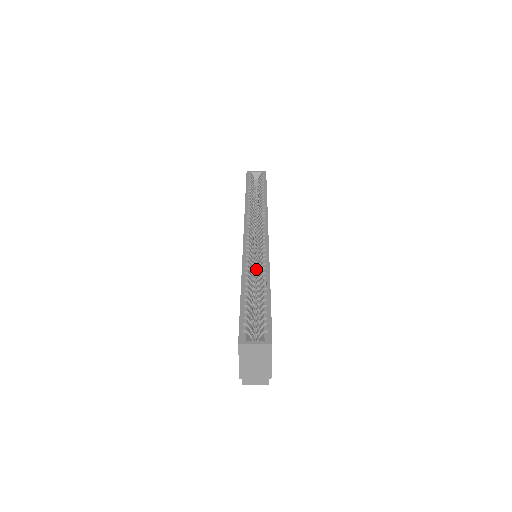
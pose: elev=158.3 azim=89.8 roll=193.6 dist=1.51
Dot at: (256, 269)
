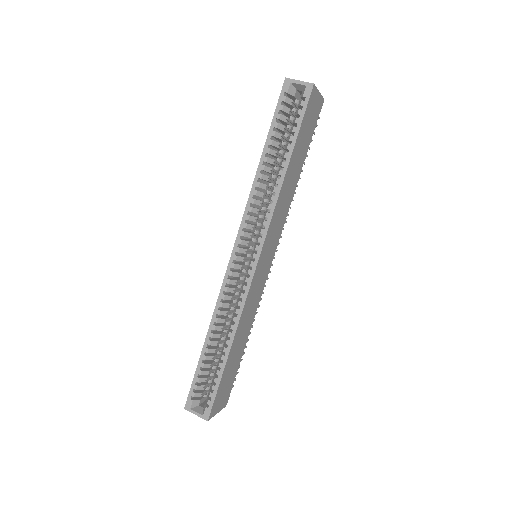
Dot at: occluded
